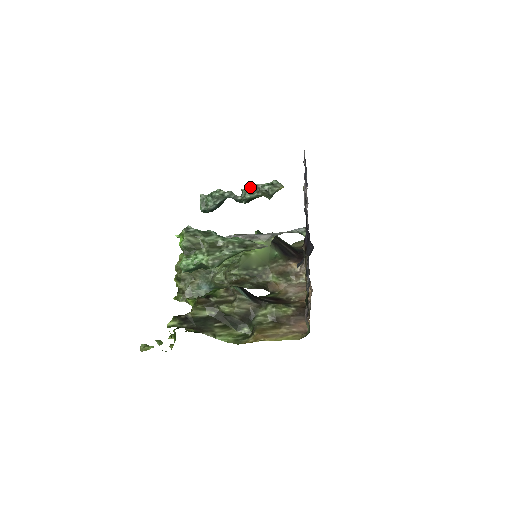
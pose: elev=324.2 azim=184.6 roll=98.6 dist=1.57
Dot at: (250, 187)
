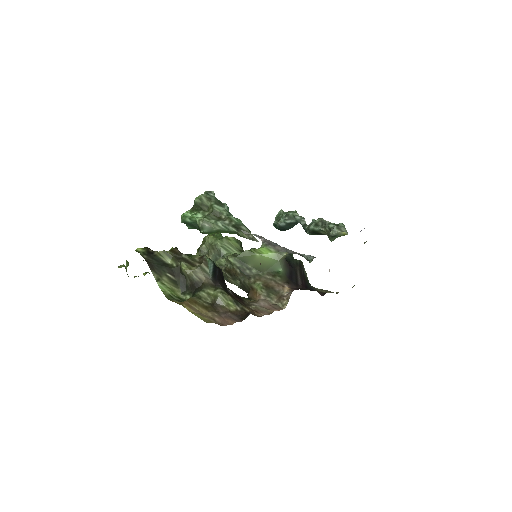
Dot at: (319, 219)
